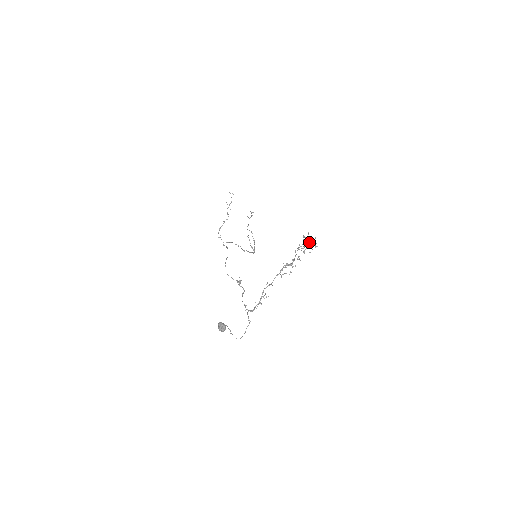
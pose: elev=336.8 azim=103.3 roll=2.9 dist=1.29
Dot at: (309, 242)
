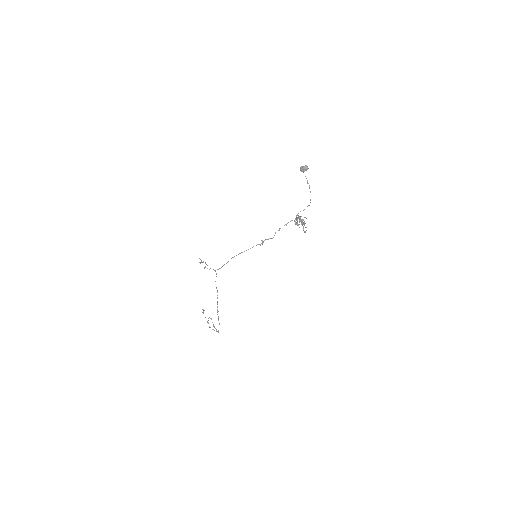
Dot at: occluded
